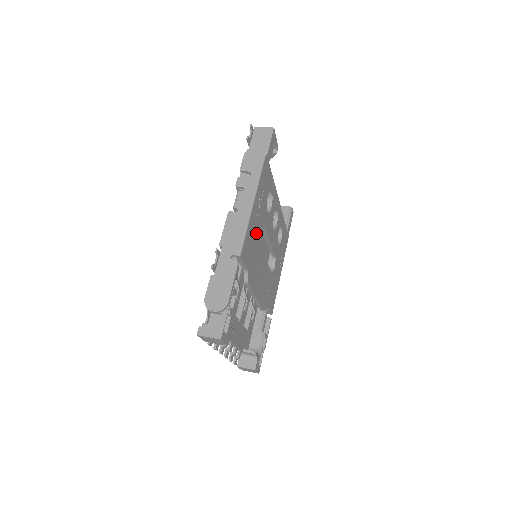
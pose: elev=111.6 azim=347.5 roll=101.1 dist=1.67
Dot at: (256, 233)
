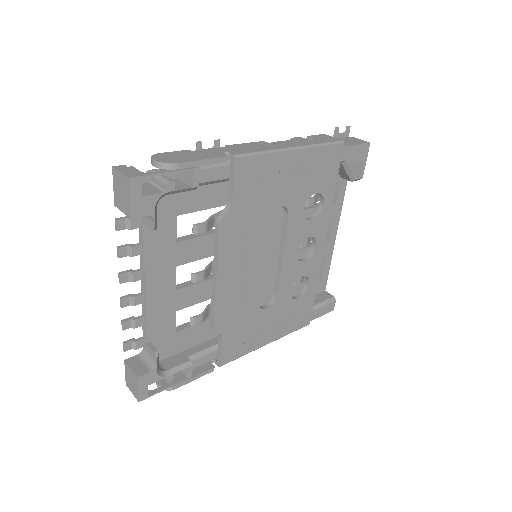
Dot at: (274, 192)
